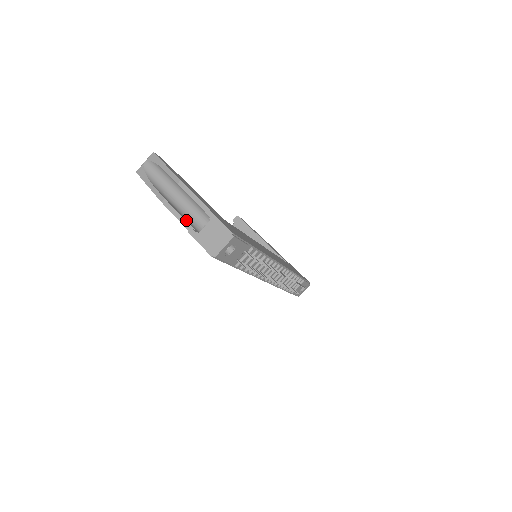
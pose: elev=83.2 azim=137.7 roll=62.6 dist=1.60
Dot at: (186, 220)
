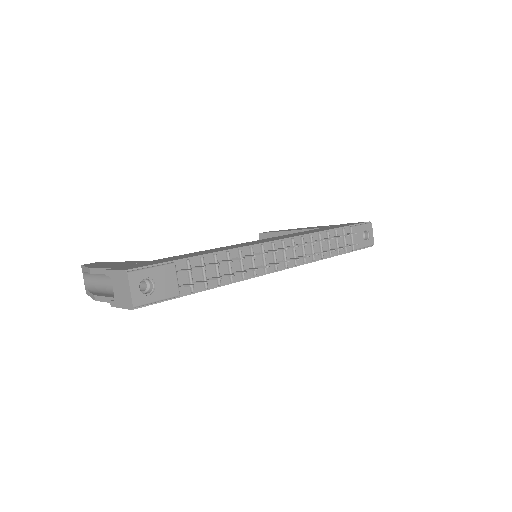
Dot at: (113, 296)
